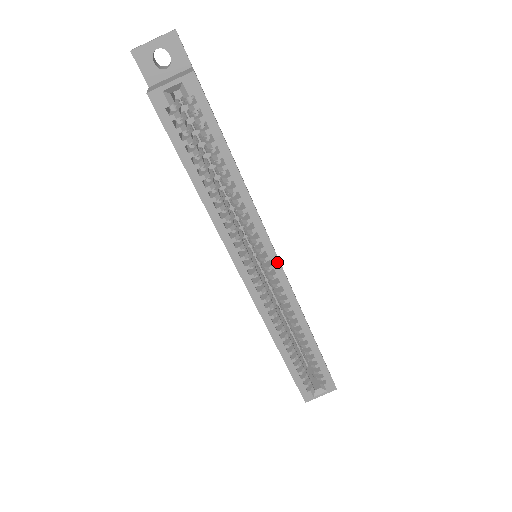
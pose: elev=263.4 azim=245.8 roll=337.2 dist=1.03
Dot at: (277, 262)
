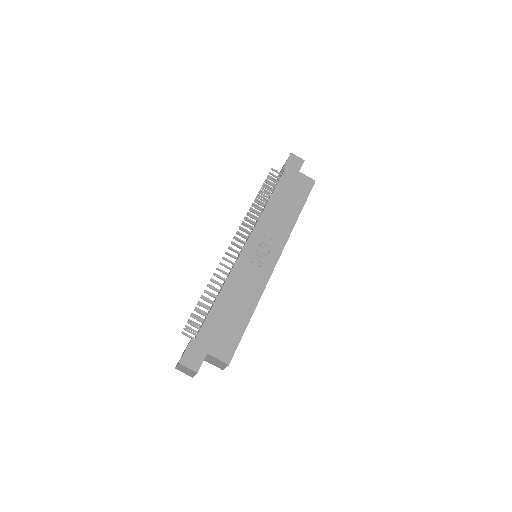
Dot at: occluded
